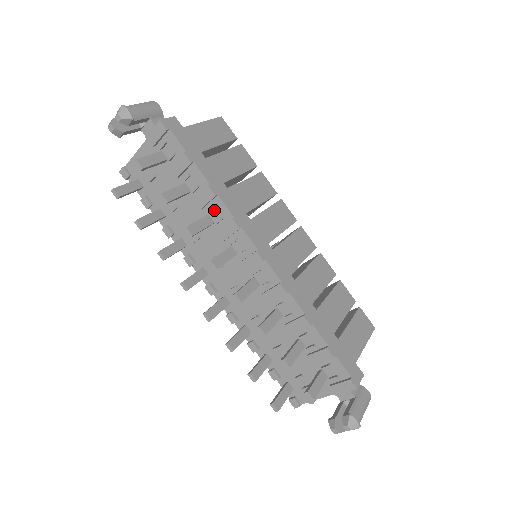
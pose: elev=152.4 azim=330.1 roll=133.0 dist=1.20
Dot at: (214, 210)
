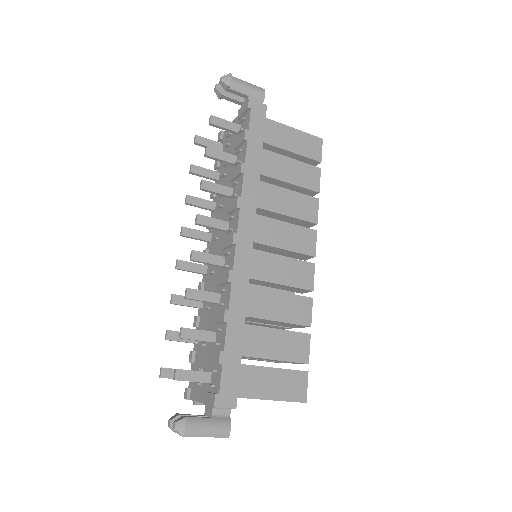
Dot at: (237, 186)
